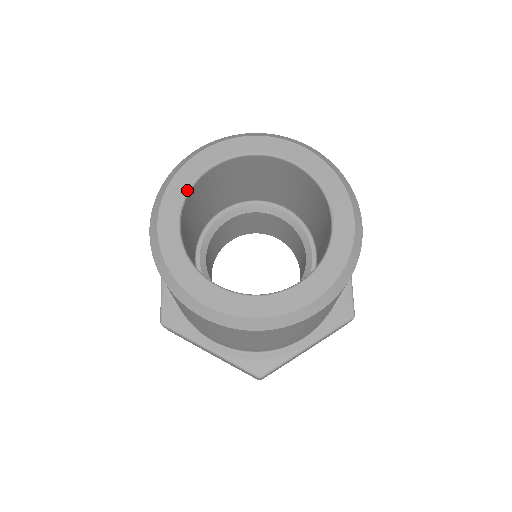
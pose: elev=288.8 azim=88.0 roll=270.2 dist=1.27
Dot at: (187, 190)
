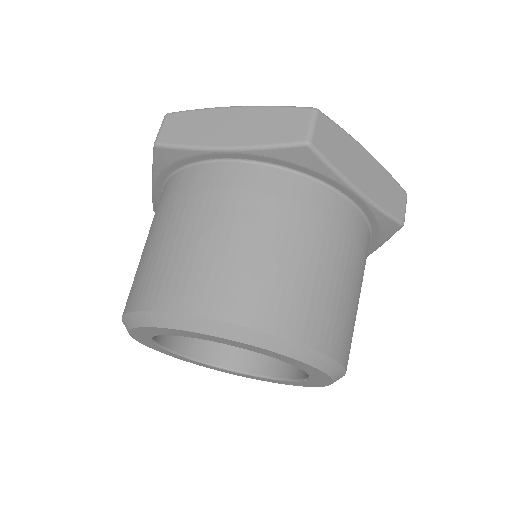
Dot at: occluded
